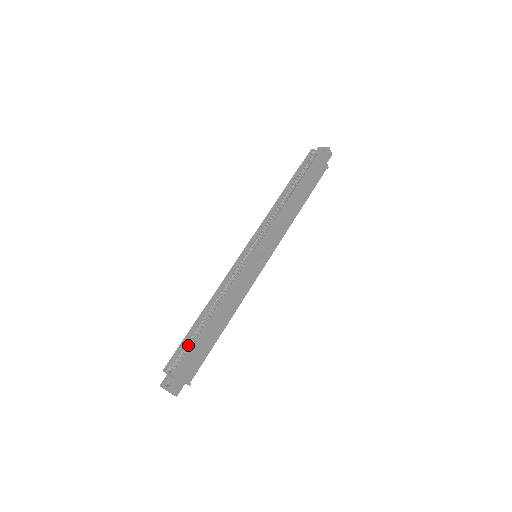
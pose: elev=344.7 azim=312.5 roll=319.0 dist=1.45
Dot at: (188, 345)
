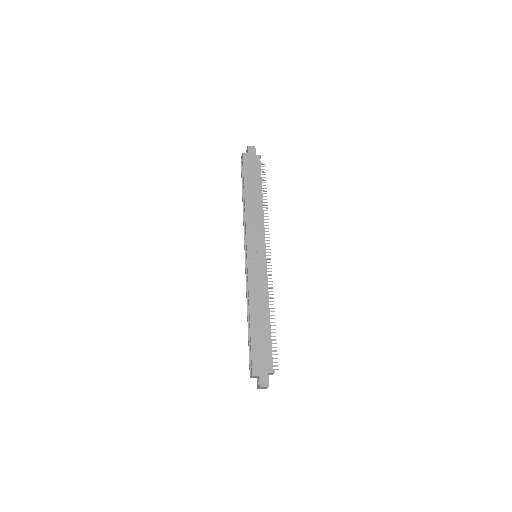
Dot at: occluded
